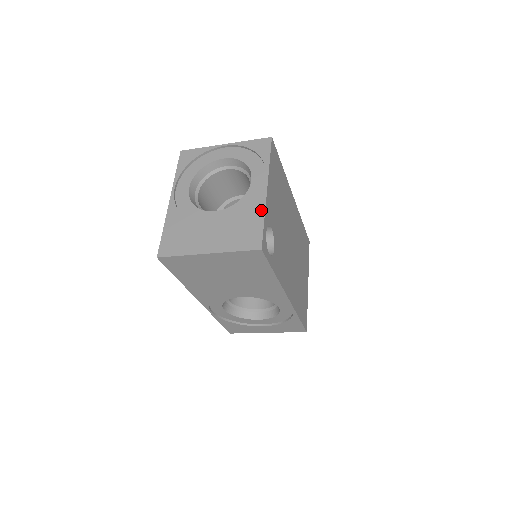
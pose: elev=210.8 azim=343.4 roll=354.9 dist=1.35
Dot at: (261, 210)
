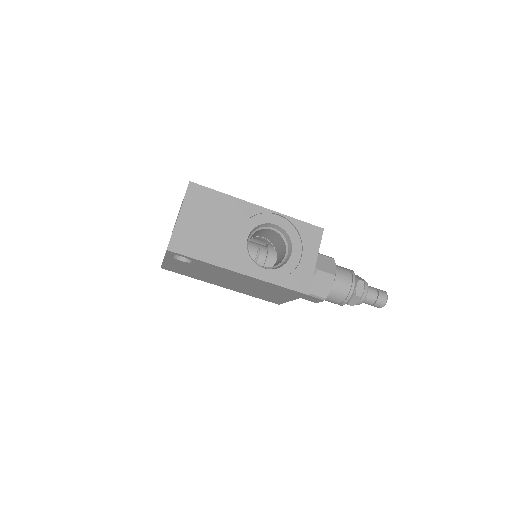
Dot at: occluded
